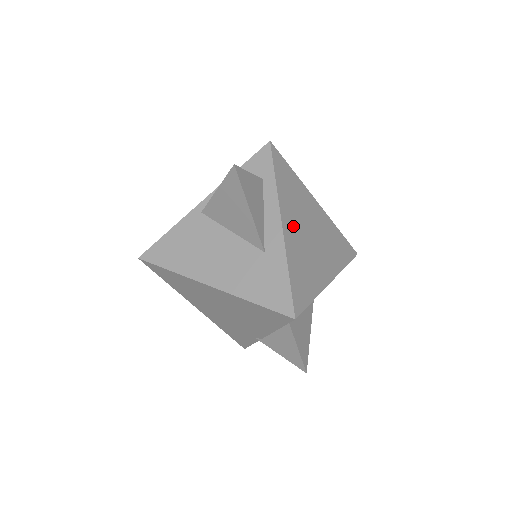
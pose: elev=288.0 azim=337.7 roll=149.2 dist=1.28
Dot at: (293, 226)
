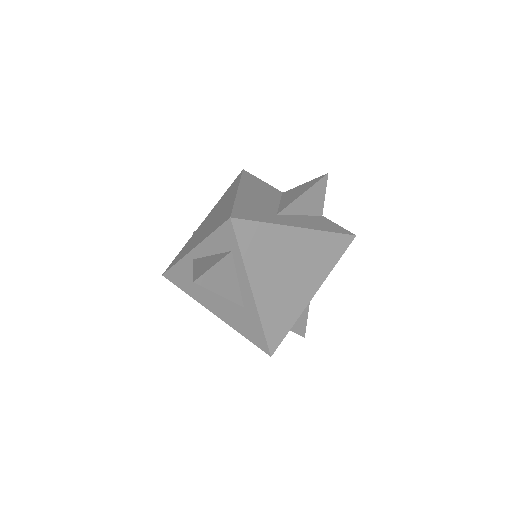
Dot at: (266, 283)
